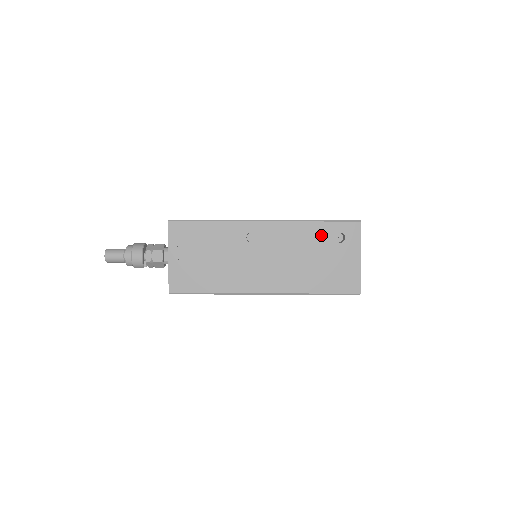
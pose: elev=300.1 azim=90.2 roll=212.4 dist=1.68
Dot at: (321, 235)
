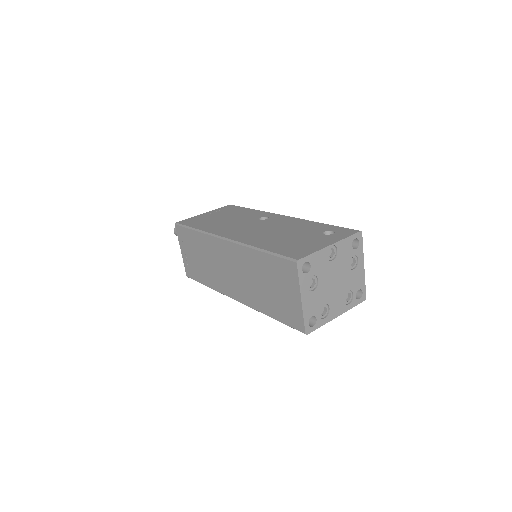
Dot at: (315, 228)
